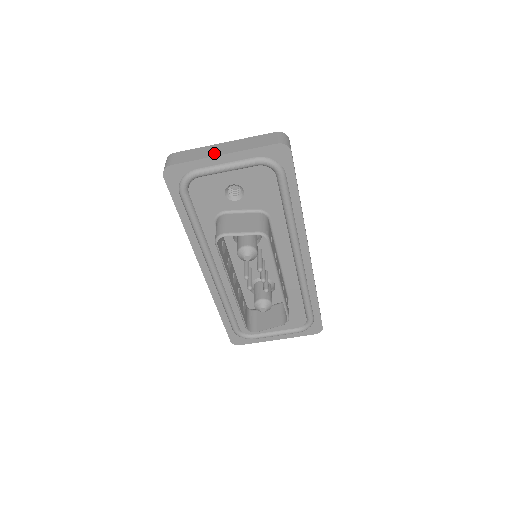
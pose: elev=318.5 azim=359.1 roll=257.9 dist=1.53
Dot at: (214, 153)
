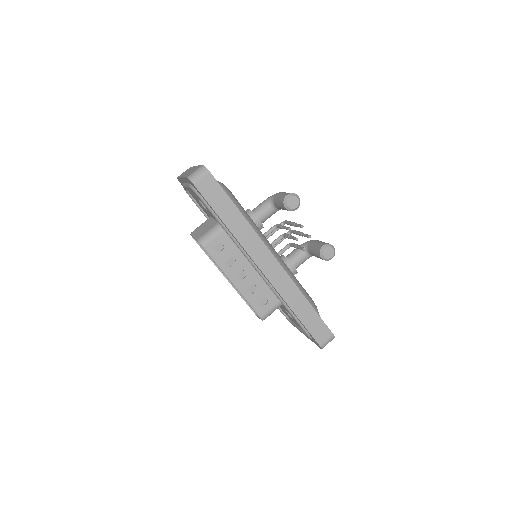
Dot at: (184, 174)
